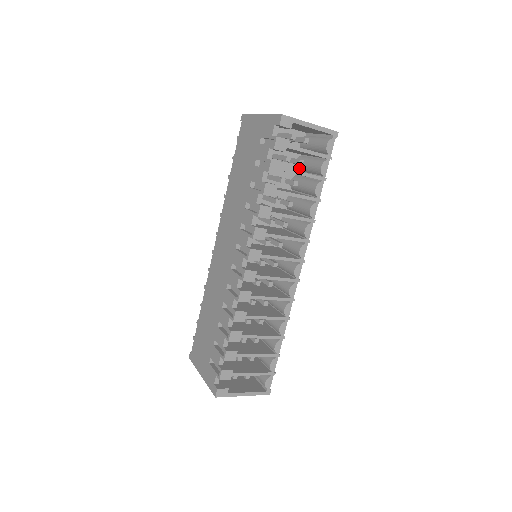
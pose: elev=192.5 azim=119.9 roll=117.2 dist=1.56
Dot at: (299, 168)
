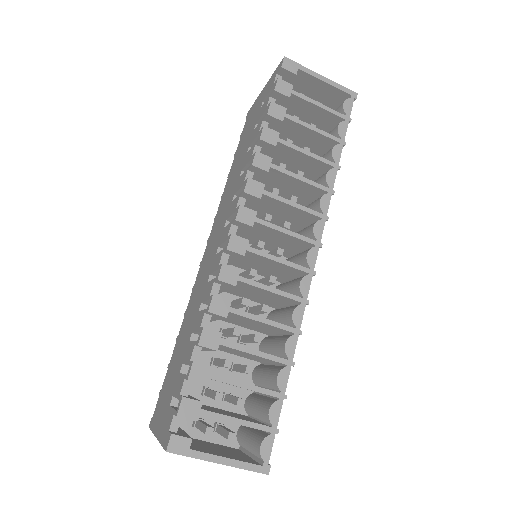
Dot at: occluded
